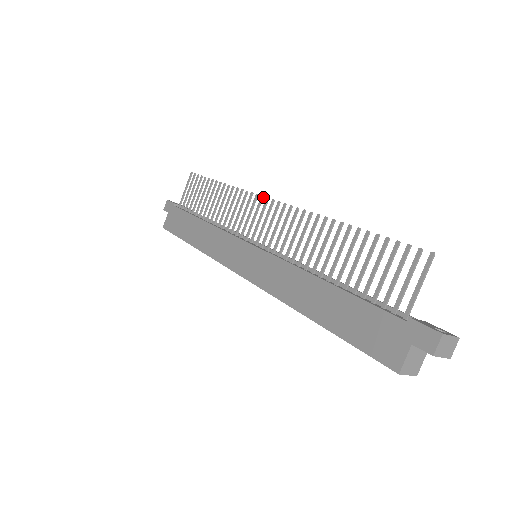
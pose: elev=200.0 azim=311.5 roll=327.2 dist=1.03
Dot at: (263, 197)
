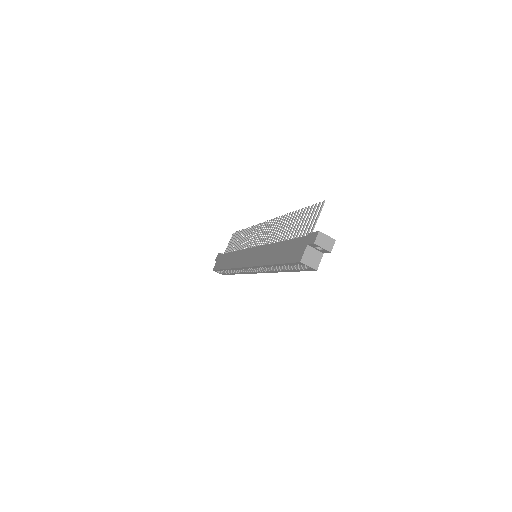
Dot at: occluded
